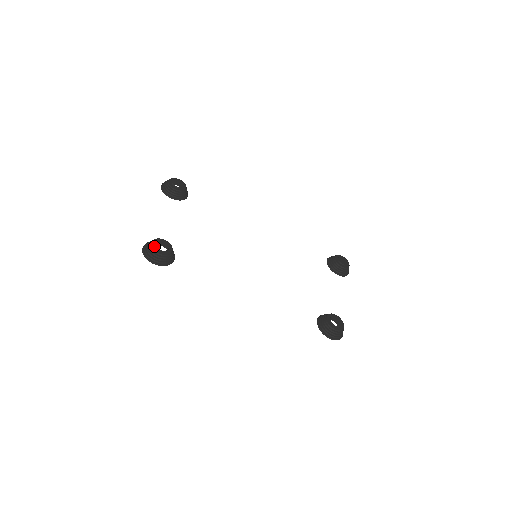
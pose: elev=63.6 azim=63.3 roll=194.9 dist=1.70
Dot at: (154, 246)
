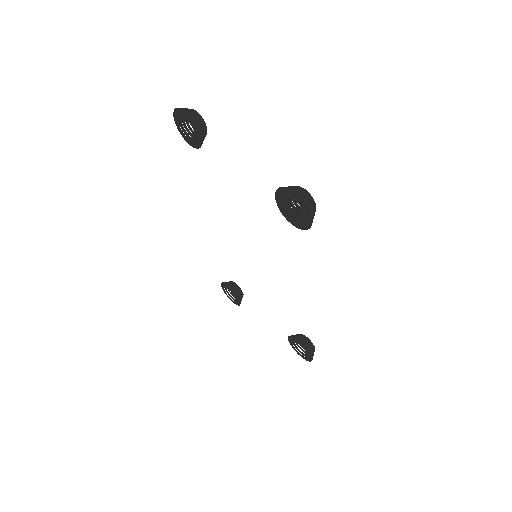
Dot at: (309, 195)
